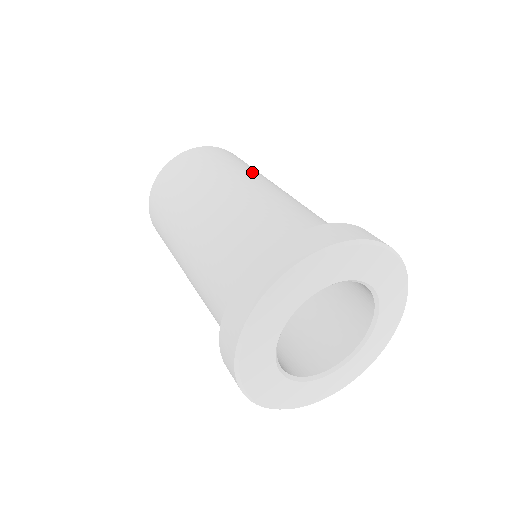
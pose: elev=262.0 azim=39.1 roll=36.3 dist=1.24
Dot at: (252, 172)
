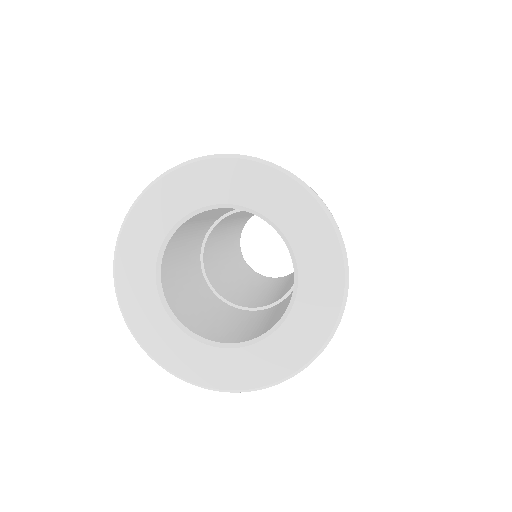
Dot at: occluded
